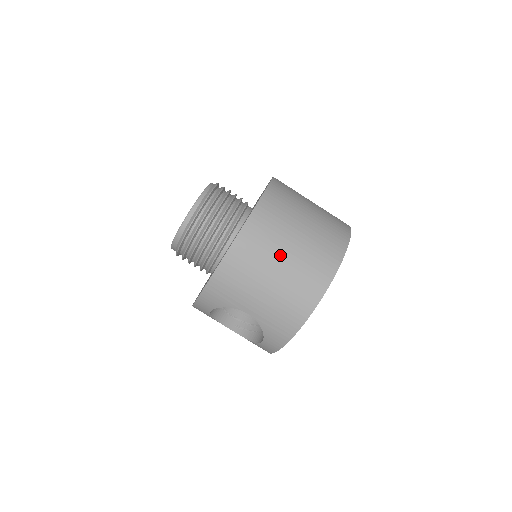
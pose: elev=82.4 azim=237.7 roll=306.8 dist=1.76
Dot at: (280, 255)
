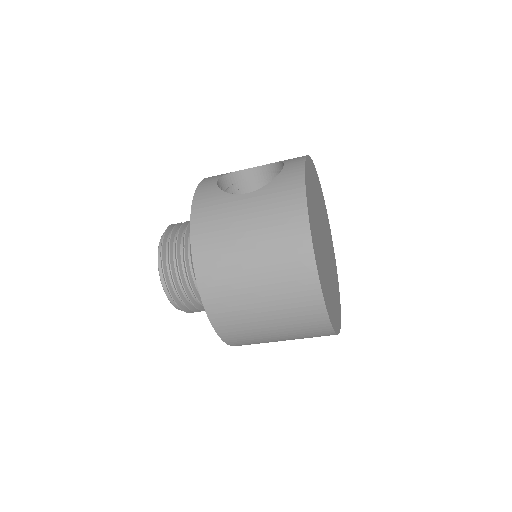
Dot at: (267, 332)
